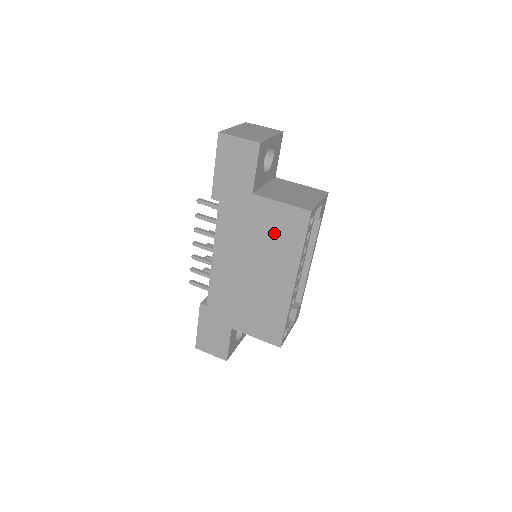
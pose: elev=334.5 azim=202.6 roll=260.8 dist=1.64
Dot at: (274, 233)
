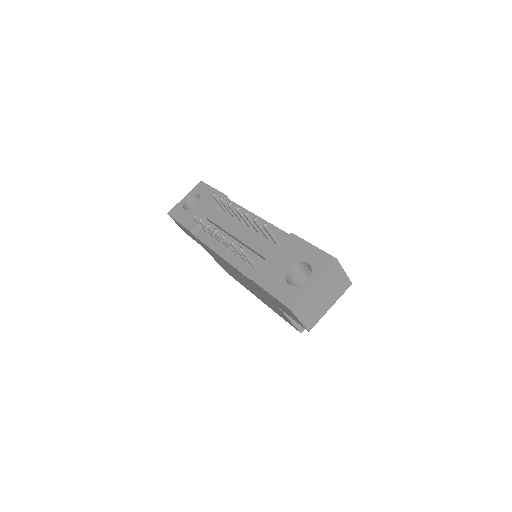
Dot at: (272, 306)
